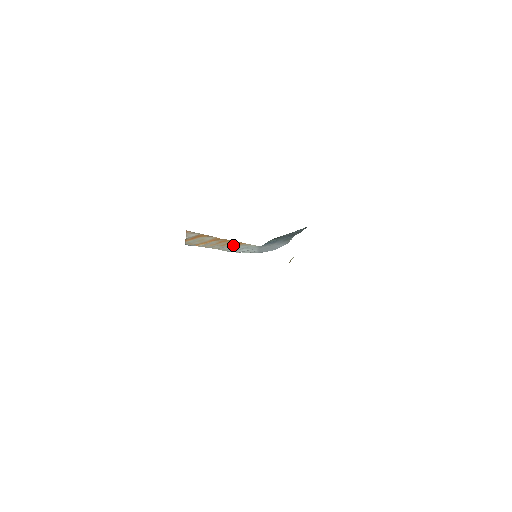
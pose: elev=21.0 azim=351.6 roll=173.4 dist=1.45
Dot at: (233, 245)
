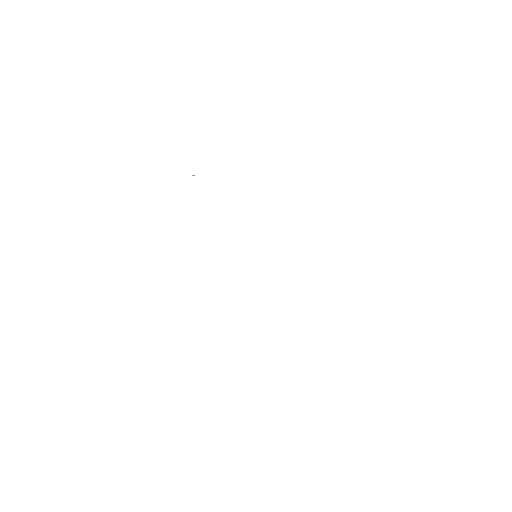
Dot at: occluded
